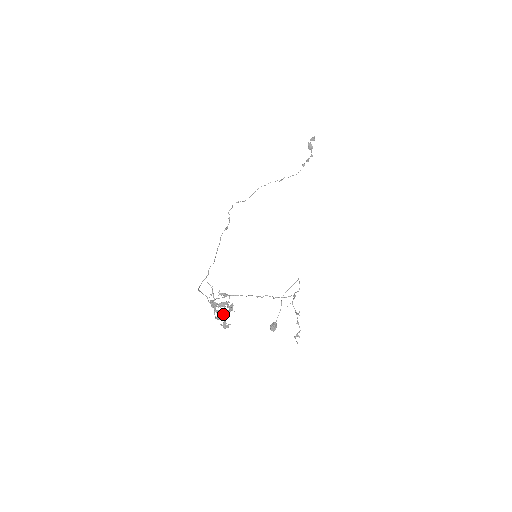
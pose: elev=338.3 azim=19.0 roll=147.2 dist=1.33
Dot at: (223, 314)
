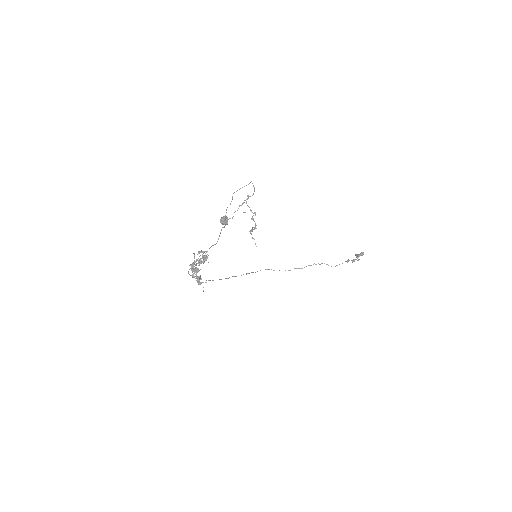
Dot at: occluded
